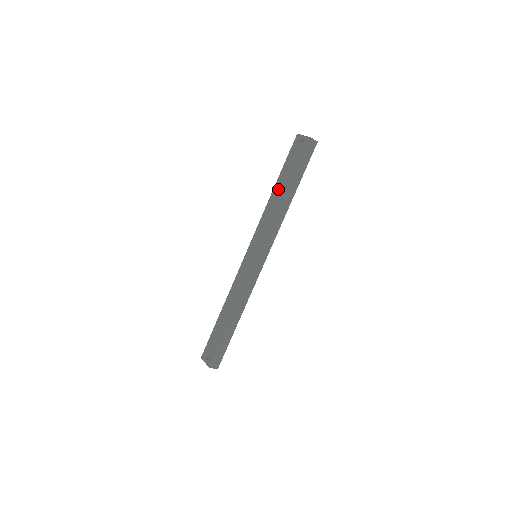
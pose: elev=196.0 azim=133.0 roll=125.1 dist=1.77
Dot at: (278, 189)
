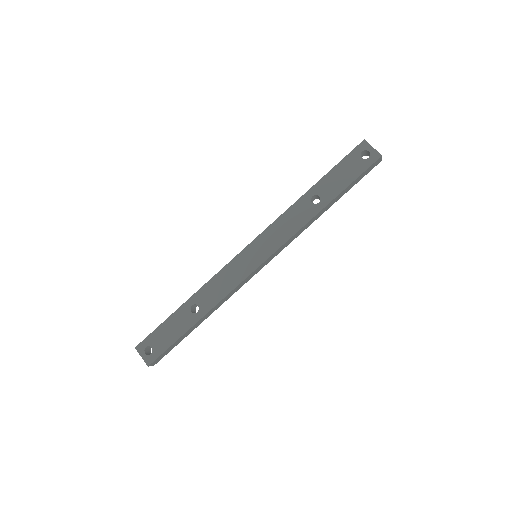
Dot at: (317, 193)
